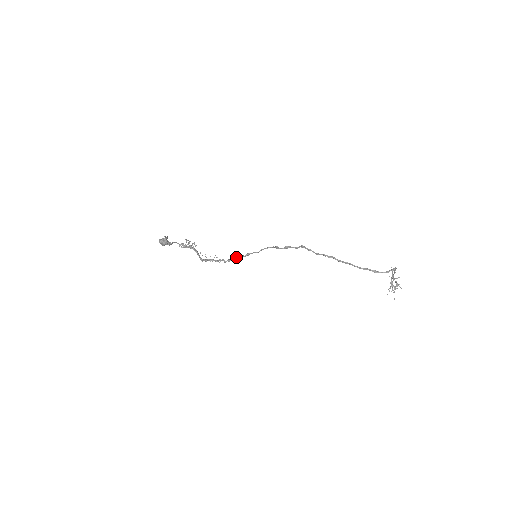
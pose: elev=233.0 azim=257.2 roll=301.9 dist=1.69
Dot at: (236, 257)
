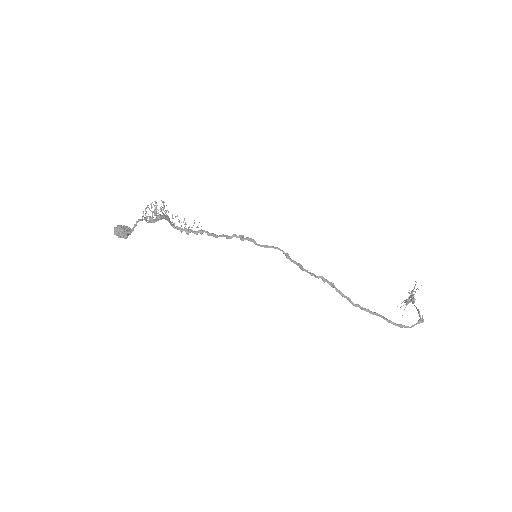
Dot at: occluded
